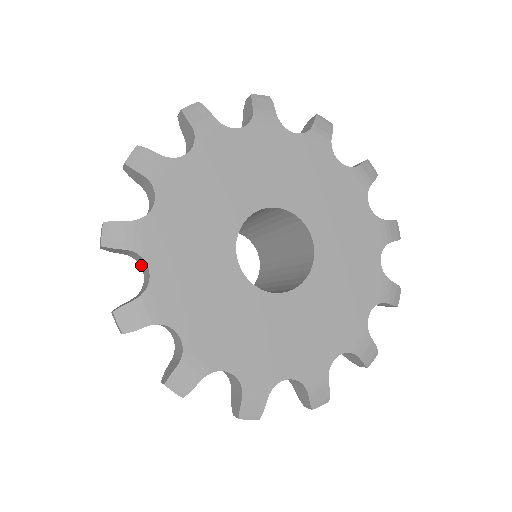
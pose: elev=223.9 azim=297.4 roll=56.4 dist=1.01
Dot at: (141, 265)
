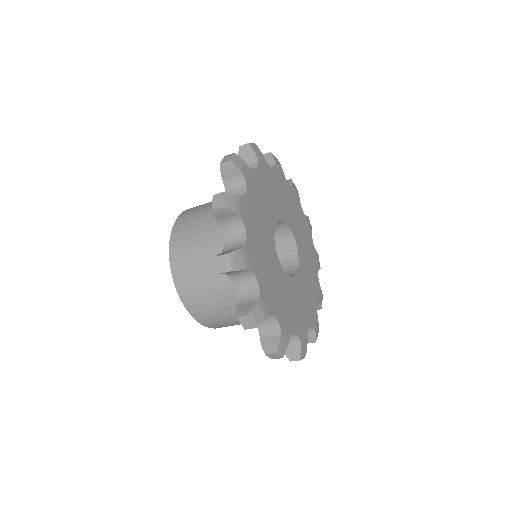
Dot at: (229, 192)
